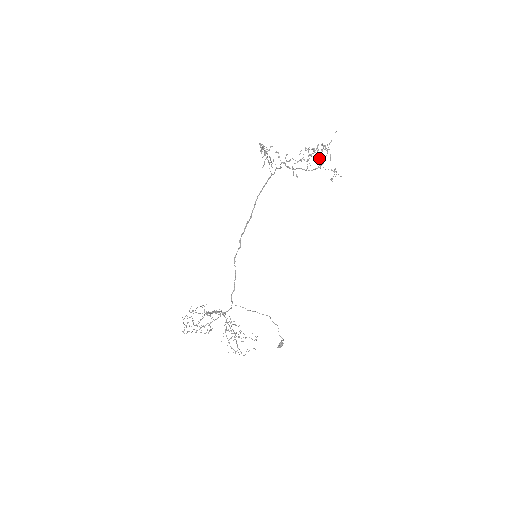
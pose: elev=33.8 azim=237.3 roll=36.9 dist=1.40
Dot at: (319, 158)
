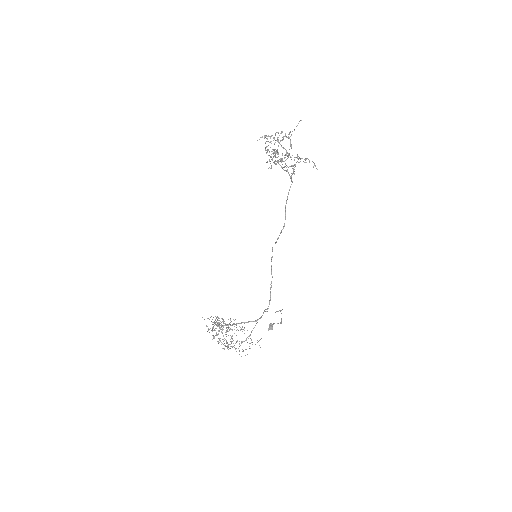
Dot at: (281, 146)
